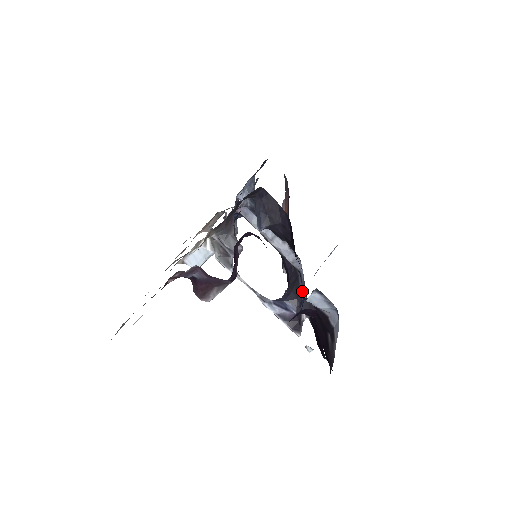
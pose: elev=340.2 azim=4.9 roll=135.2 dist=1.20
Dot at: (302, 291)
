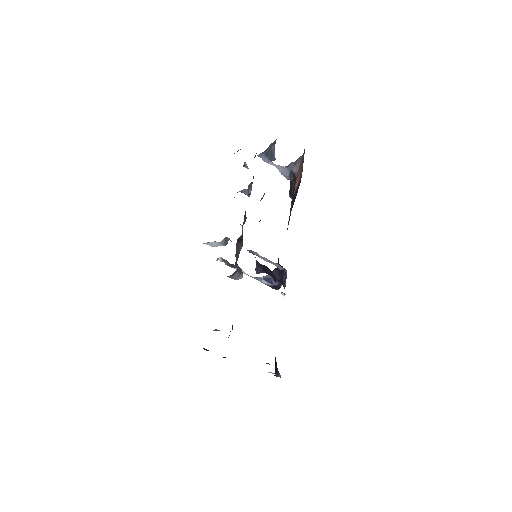
Dot at: (284, 279)
